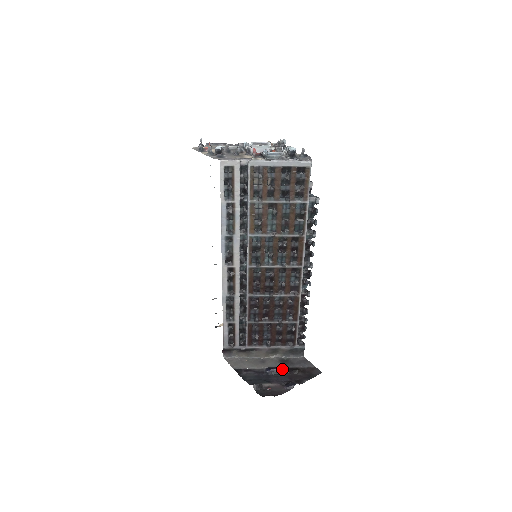
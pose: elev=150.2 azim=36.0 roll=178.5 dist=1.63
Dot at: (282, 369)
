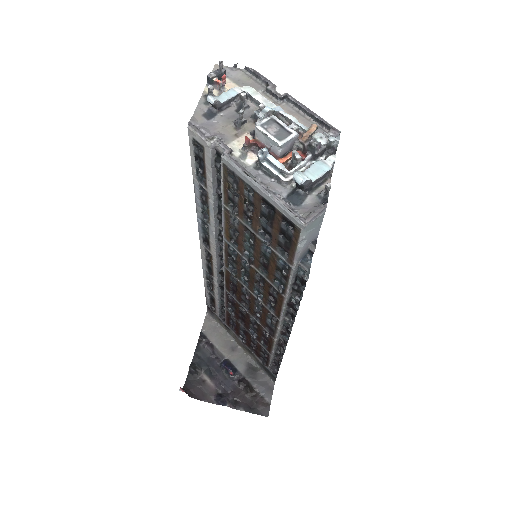
Dot at: (238, 375)
